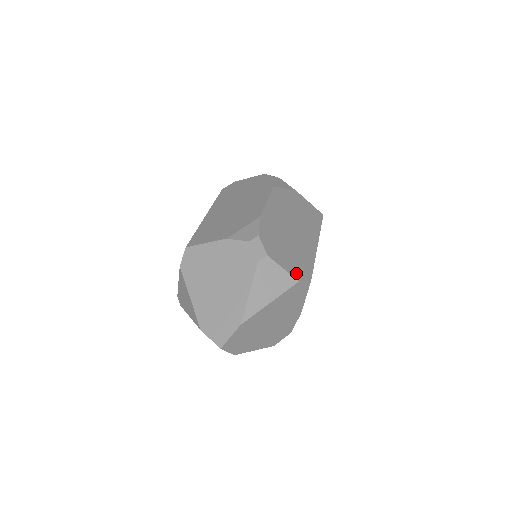
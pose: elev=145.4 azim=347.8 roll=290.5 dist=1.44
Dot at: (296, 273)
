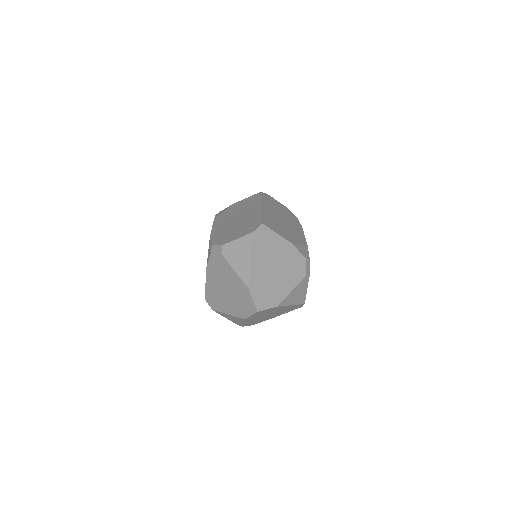
Dot at: occluded
